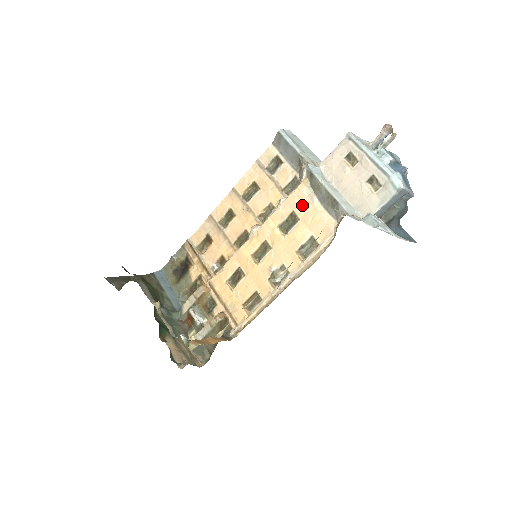
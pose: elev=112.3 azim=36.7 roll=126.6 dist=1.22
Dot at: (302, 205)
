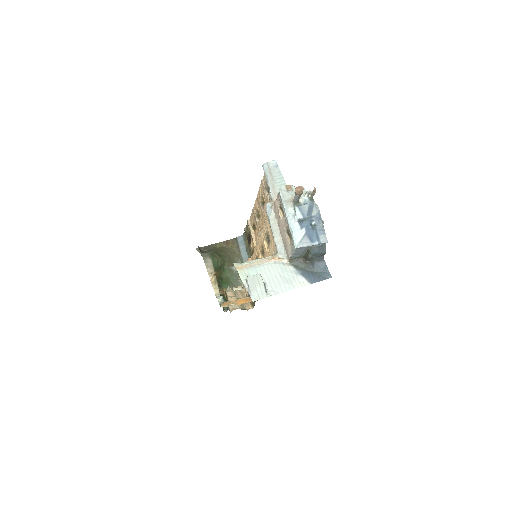
Dot at: (270, 231)
